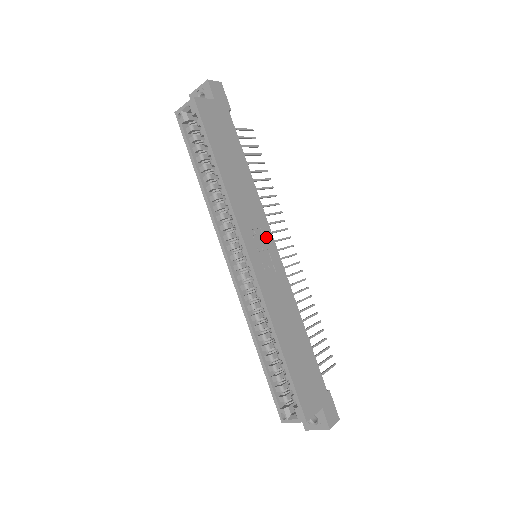
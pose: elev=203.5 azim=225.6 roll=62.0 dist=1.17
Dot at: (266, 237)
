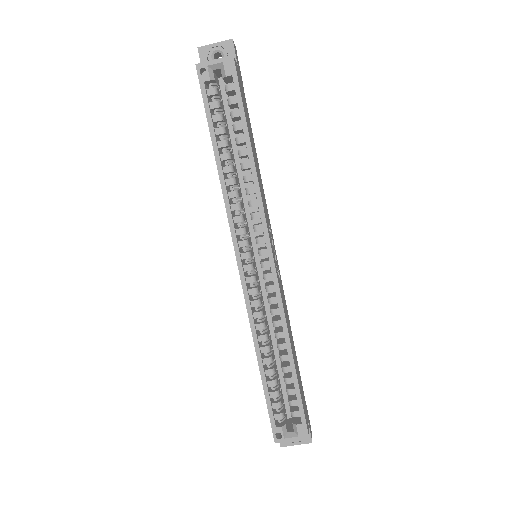
Dot at: (272, 236)
